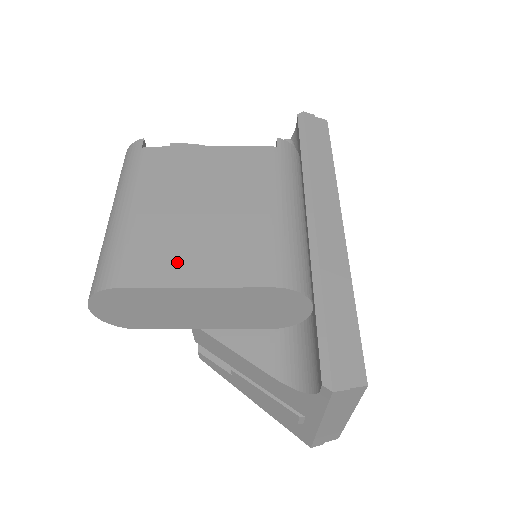
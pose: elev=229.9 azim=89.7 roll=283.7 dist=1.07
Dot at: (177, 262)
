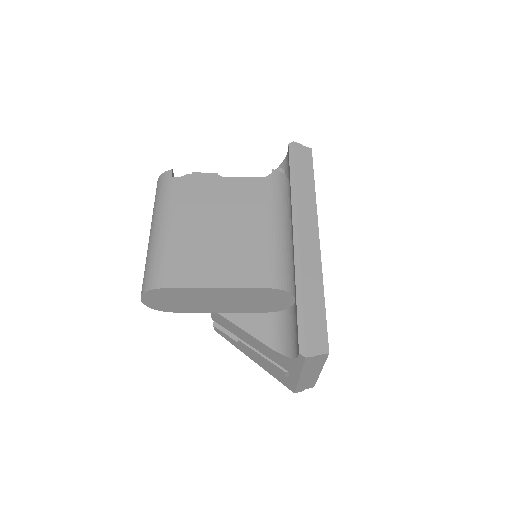
Dot at: (202, 270)
